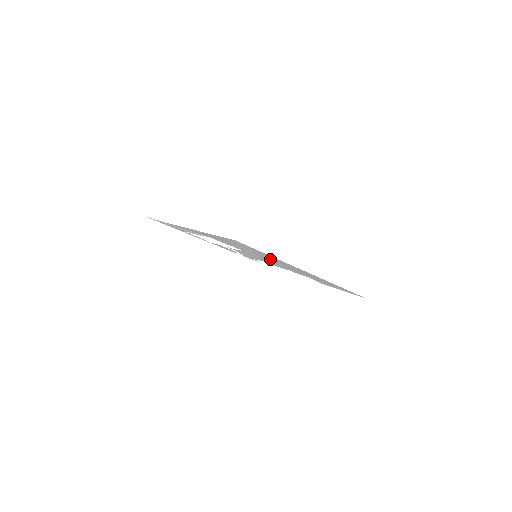
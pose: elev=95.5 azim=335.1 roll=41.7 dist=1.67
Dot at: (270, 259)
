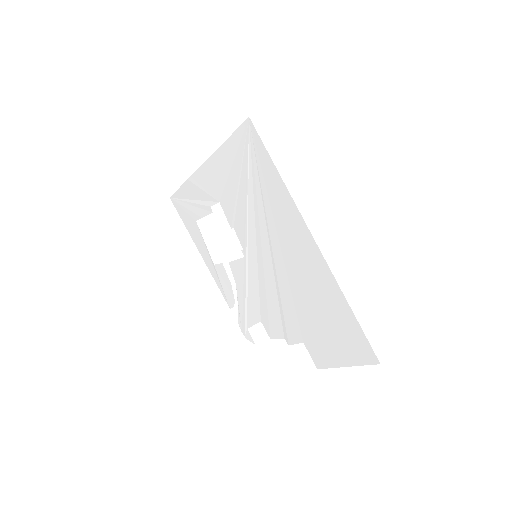
Dot at: (272, 242)
